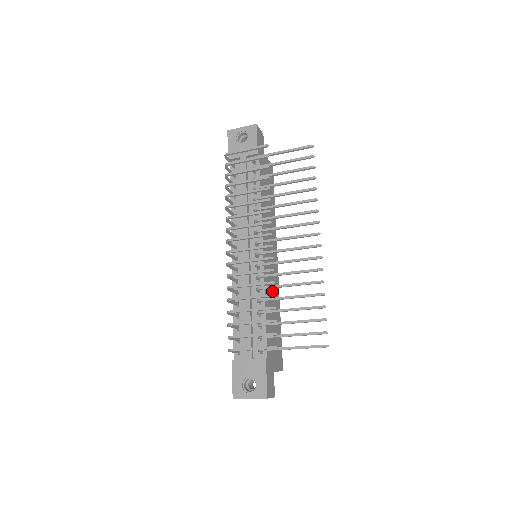
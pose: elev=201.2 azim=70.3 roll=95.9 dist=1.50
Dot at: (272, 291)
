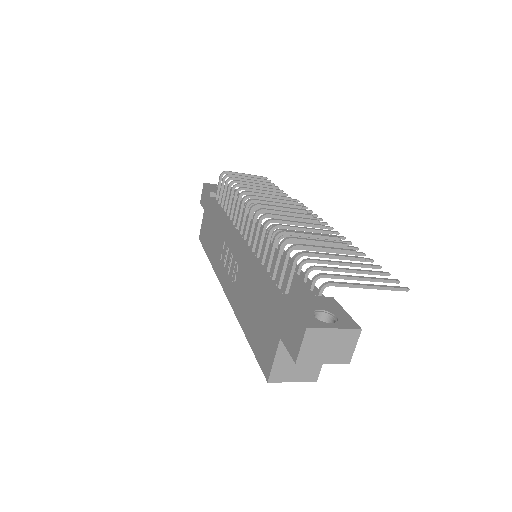
Dot at: occluded
